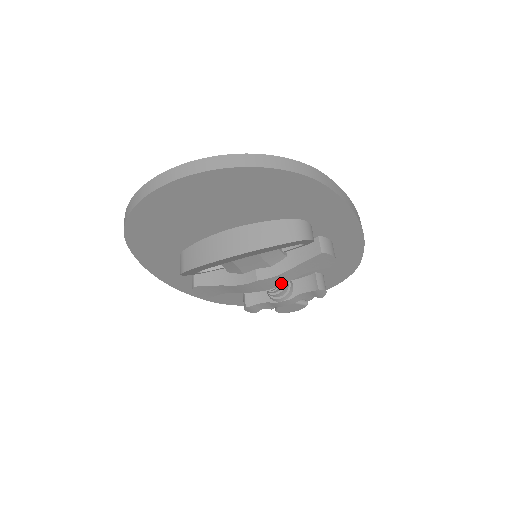
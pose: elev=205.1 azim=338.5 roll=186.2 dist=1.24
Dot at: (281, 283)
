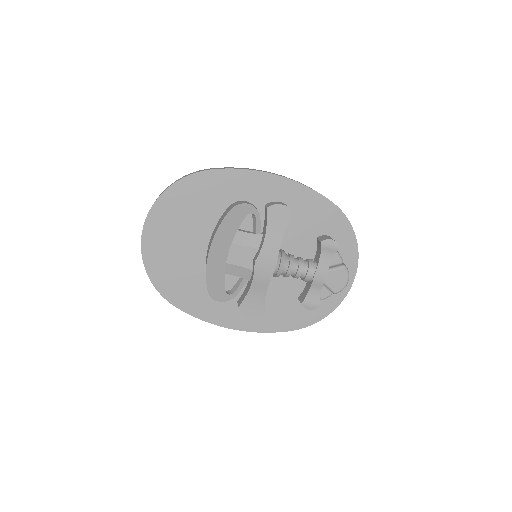
Dot at: (276, 253)
